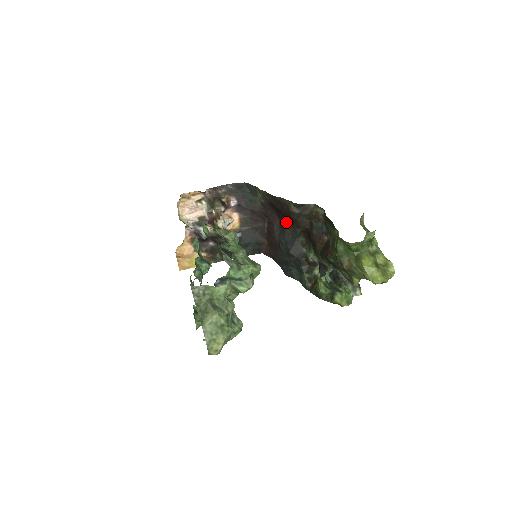
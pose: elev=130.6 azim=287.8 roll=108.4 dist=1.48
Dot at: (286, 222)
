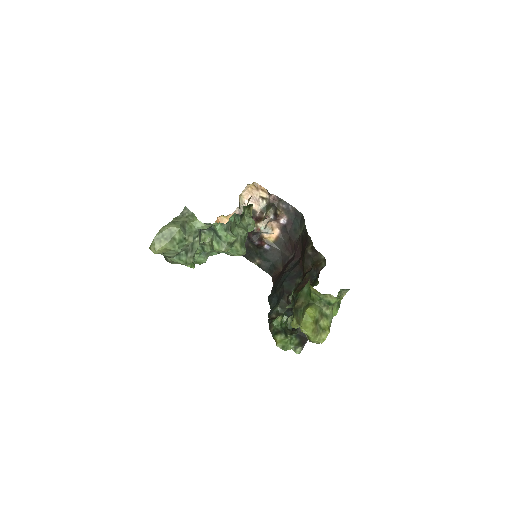
Dot at: (301, 261)
